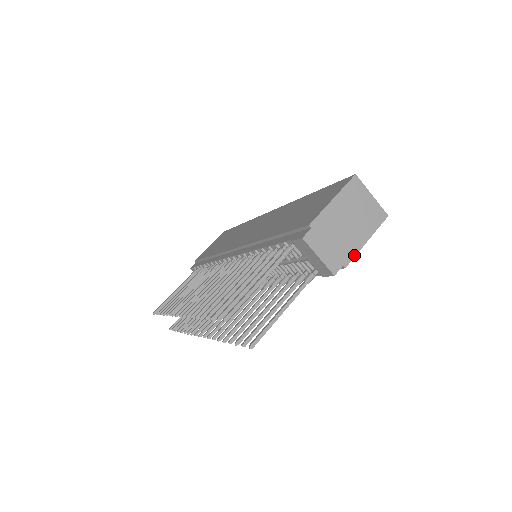
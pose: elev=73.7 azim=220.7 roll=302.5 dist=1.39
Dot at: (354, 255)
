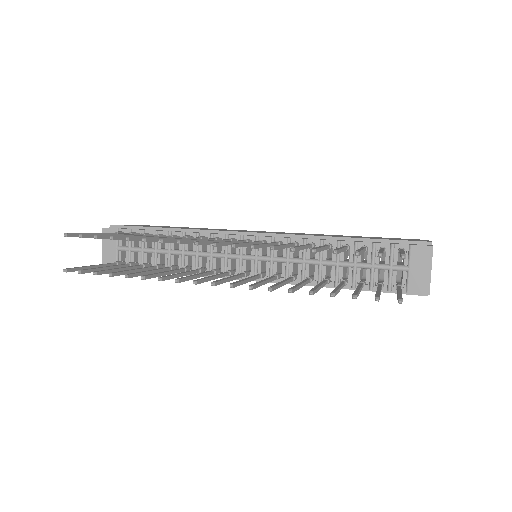
Dot at: occluded
